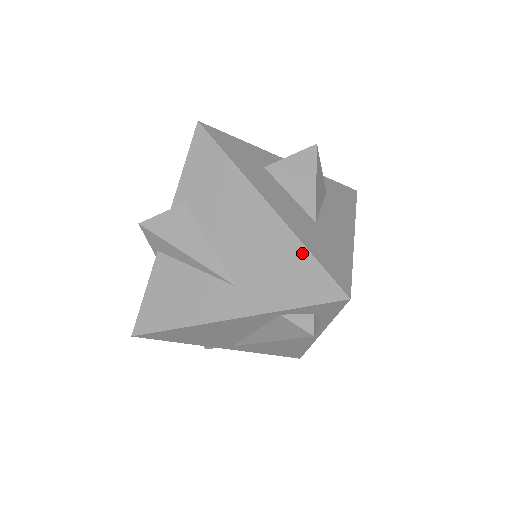
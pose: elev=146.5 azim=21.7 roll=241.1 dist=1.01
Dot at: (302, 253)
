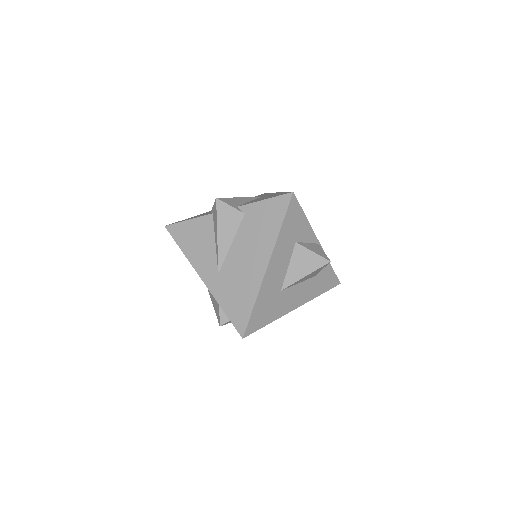
Dot at: (252, 301)
